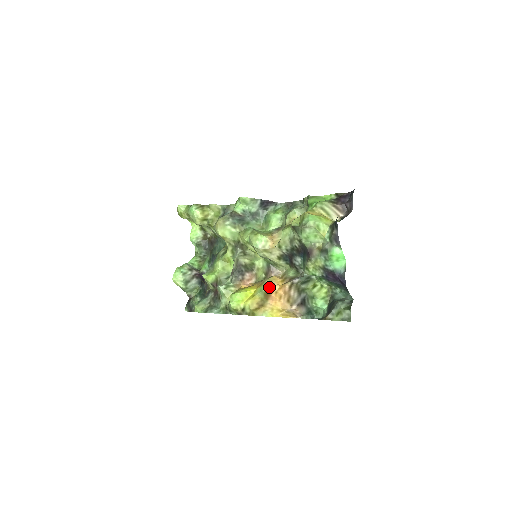
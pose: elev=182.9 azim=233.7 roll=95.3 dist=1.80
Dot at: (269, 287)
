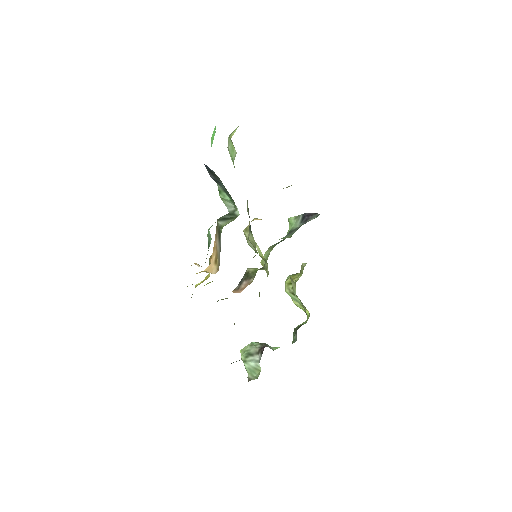
Dot at: occluded
